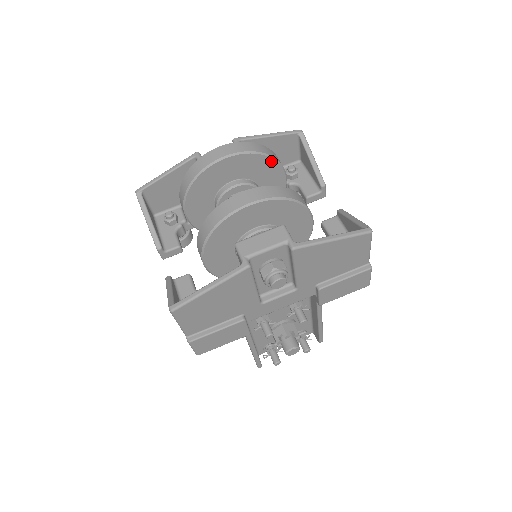
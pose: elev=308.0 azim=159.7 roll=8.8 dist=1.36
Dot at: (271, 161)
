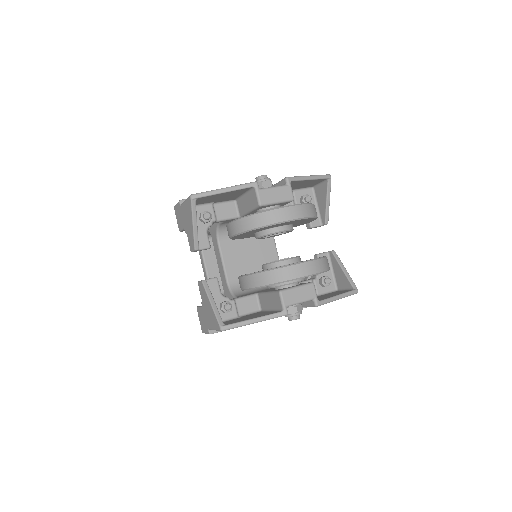
Dot at: occluded
